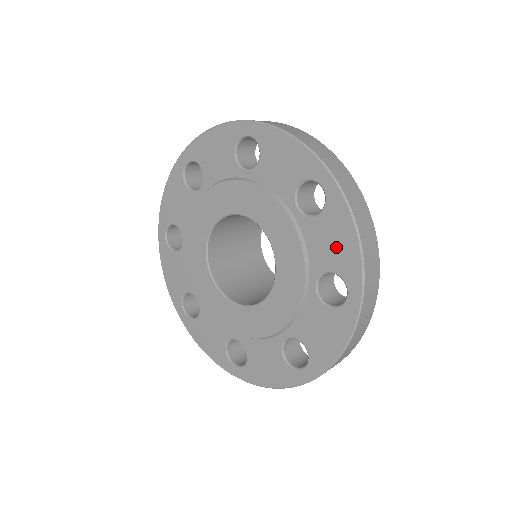
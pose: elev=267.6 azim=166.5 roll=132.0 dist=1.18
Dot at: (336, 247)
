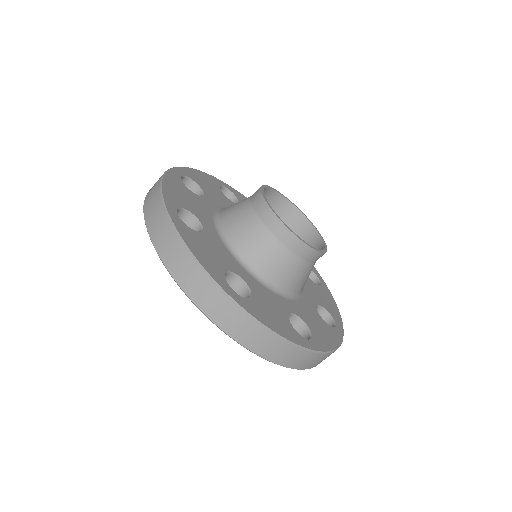
Dot at: occluded
